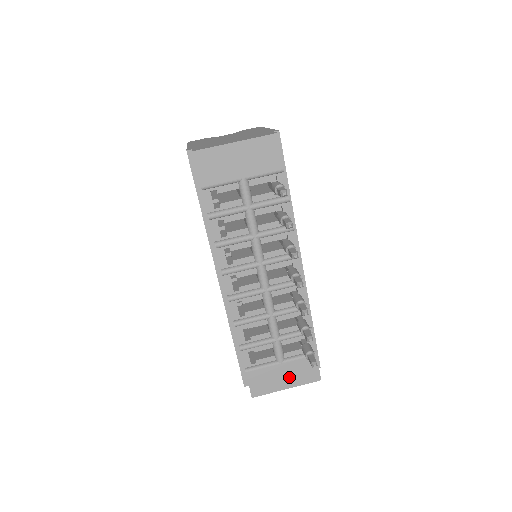
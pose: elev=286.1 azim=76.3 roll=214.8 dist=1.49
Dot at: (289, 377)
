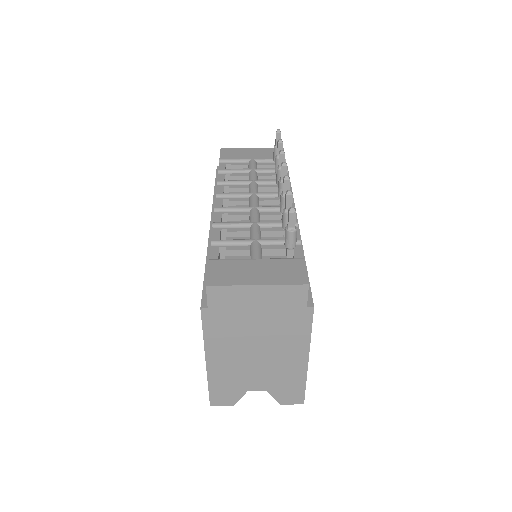
Dot at: (264, 274)
